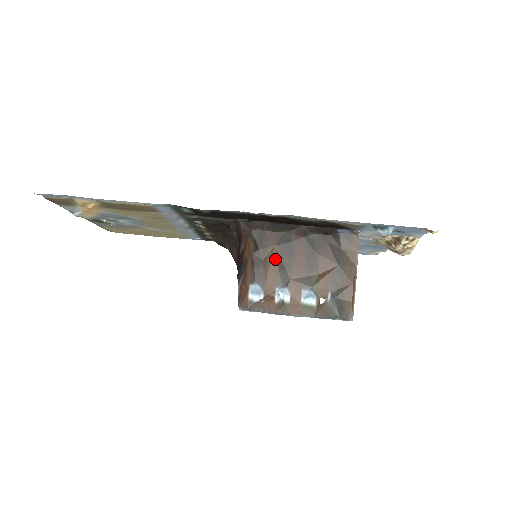
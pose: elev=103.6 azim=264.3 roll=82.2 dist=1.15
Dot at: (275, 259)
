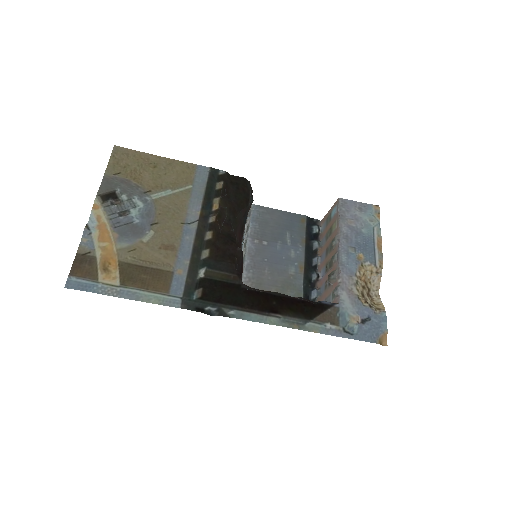
Dot at: occluded
